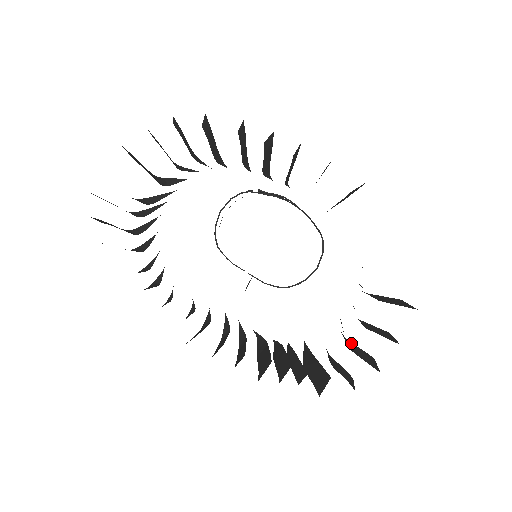
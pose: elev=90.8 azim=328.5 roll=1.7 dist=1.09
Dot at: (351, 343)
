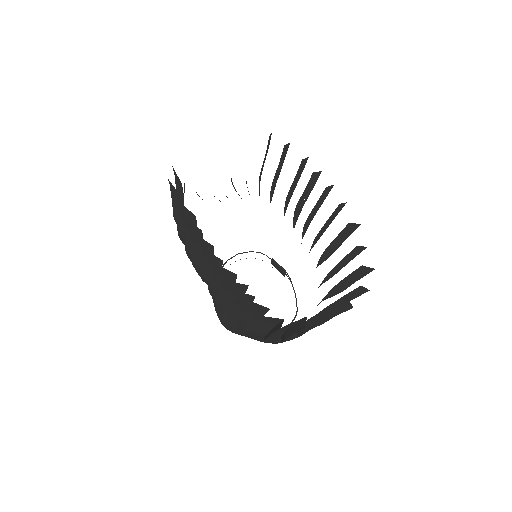
Dot at: (289, 328)
